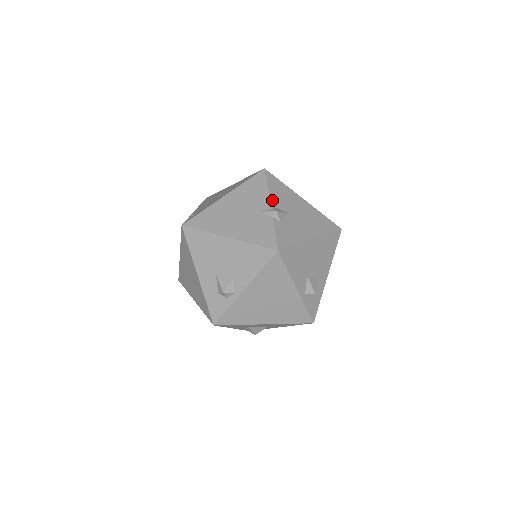
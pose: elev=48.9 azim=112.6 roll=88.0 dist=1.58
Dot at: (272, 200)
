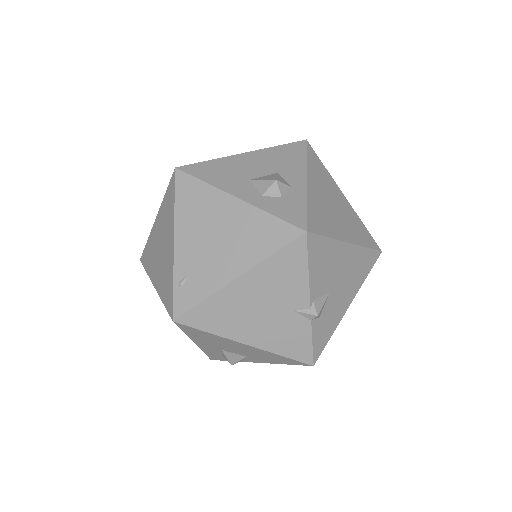
Dot at: (312, 290)
